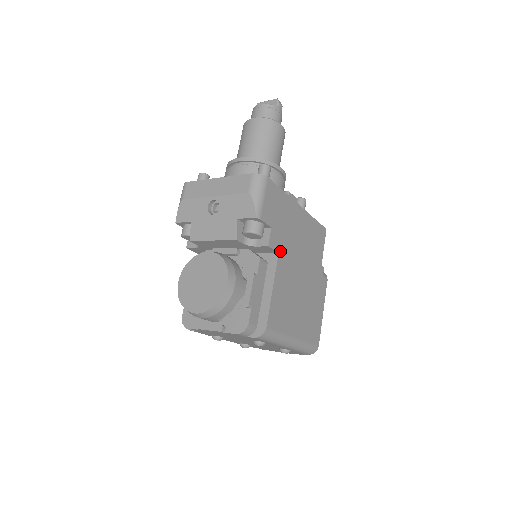
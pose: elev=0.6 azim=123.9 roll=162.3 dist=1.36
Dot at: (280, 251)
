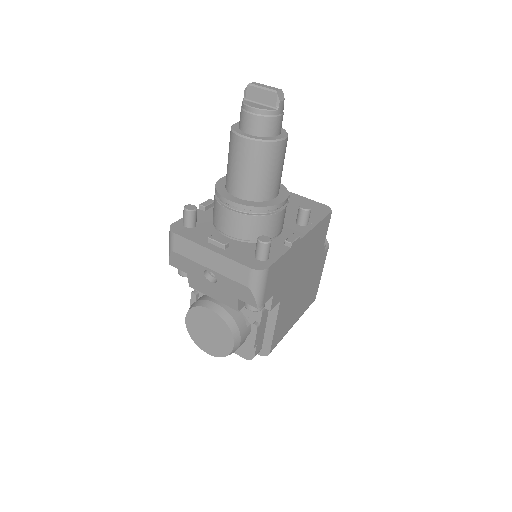
Dot at: (282, 297)
